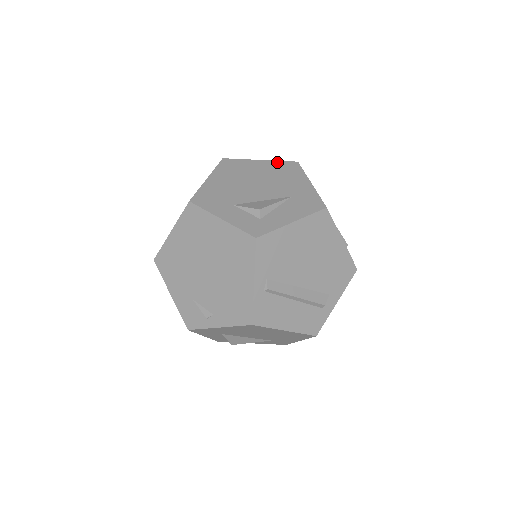
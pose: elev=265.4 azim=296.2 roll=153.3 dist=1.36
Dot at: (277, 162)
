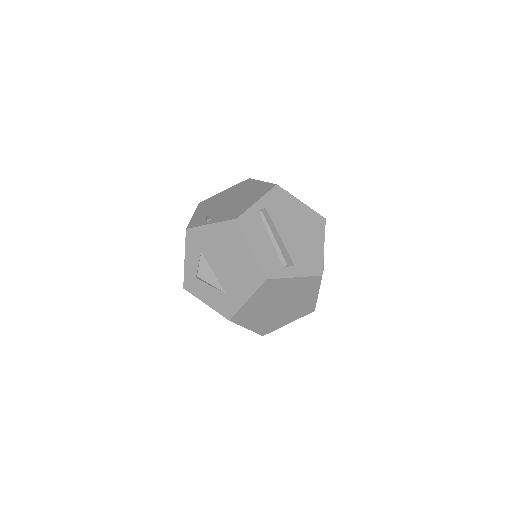
Dot at: occluded
